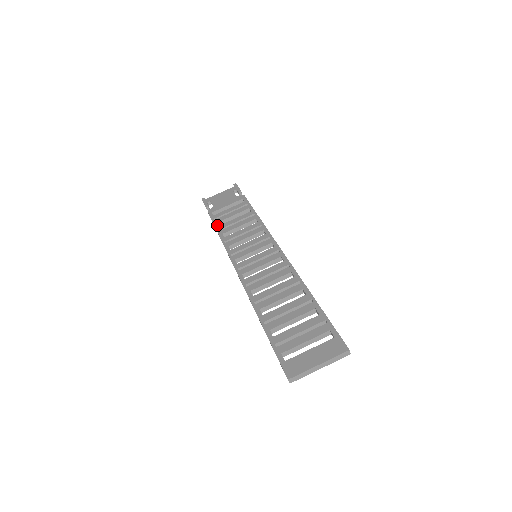
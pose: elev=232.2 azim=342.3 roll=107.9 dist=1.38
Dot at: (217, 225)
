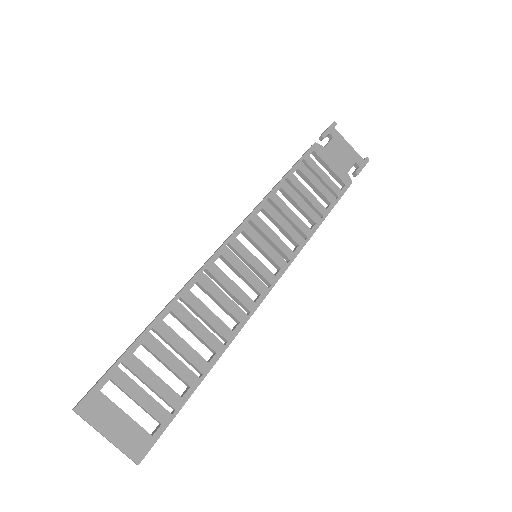
Dot at: (294, 171)
